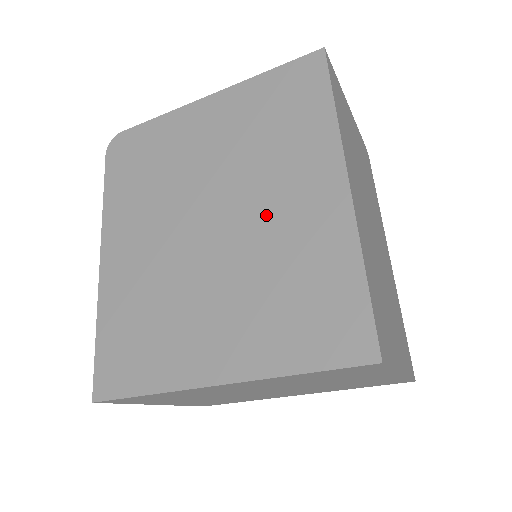
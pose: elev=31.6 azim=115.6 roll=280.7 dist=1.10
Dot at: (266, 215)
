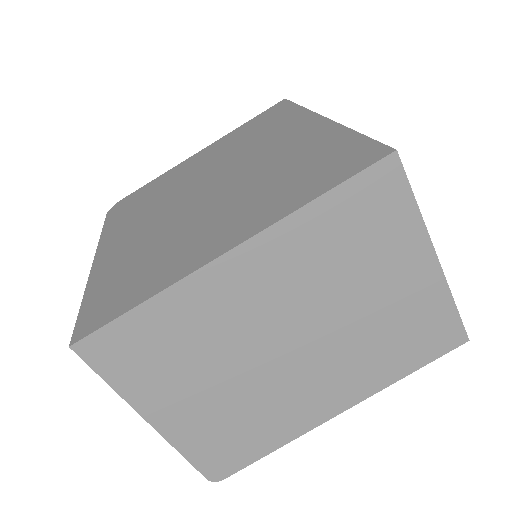
Dot at: (258, 159)
